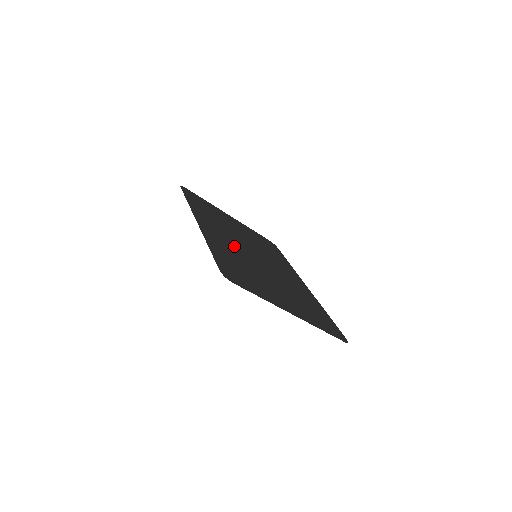
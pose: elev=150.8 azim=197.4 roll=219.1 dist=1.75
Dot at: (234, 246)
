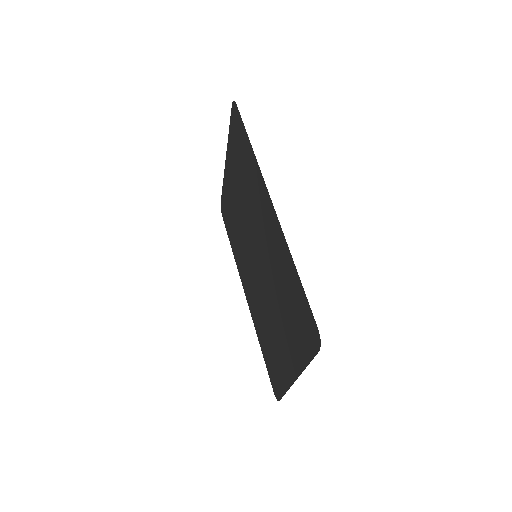
Dot at: (266, 245)
